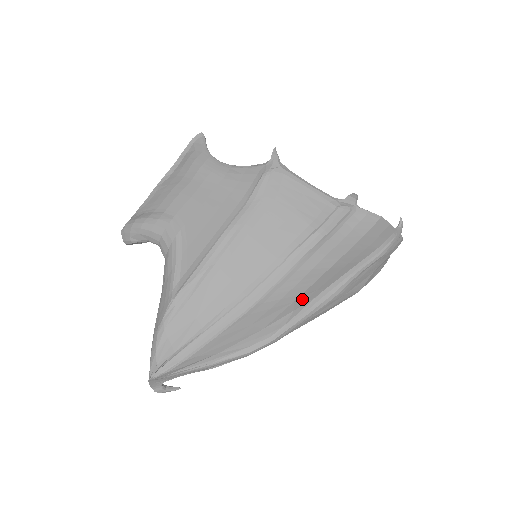
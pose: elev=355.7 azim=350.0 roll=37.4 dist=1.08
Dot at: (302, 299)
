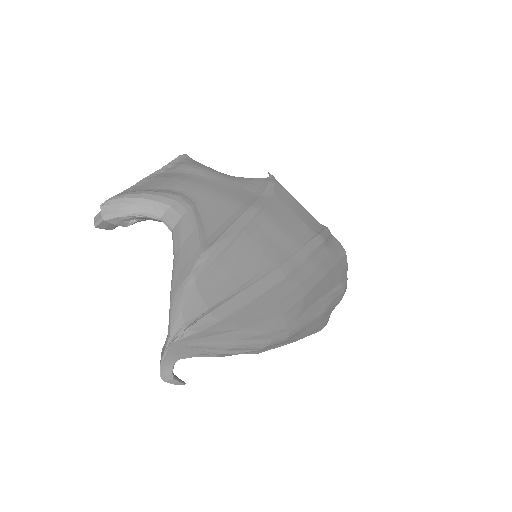
Dot at: (308, 298)
